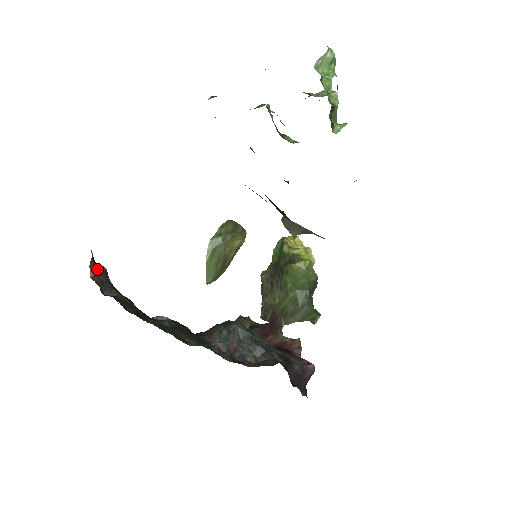
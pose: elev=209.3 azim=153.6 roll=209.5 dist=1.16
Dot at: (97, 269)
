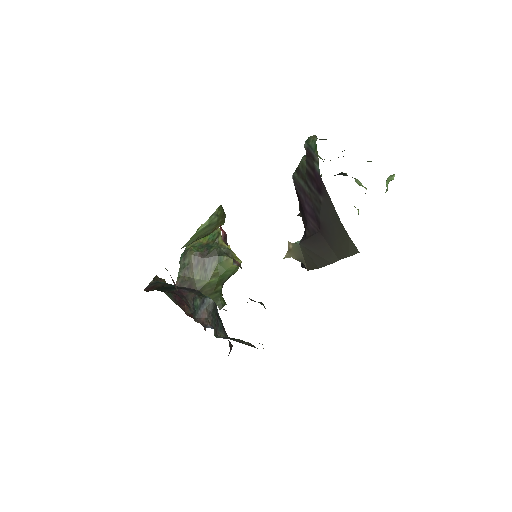
Dot at: (225, 233)
